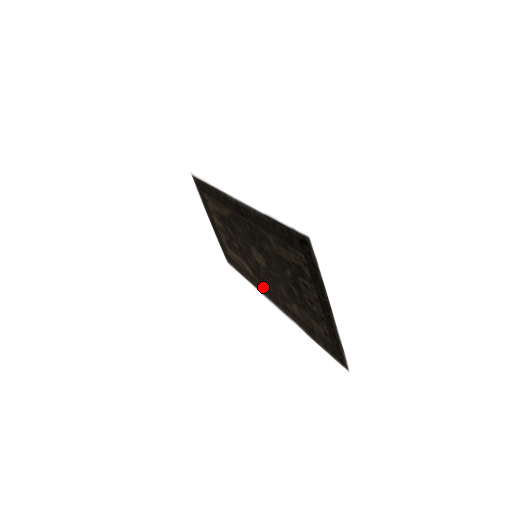
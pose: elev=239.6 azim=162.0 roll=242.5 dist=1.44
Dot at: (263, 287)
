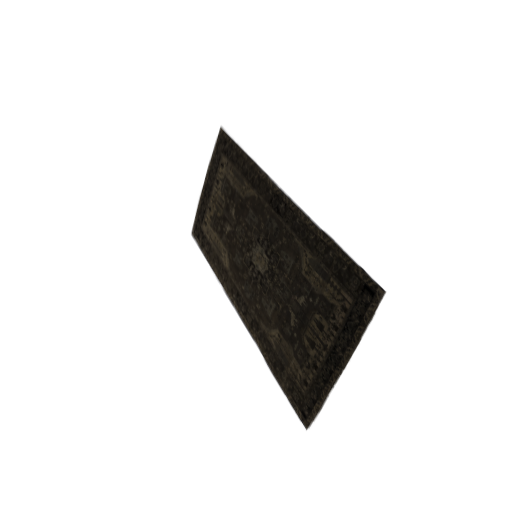
Dot at: (234, 287)
